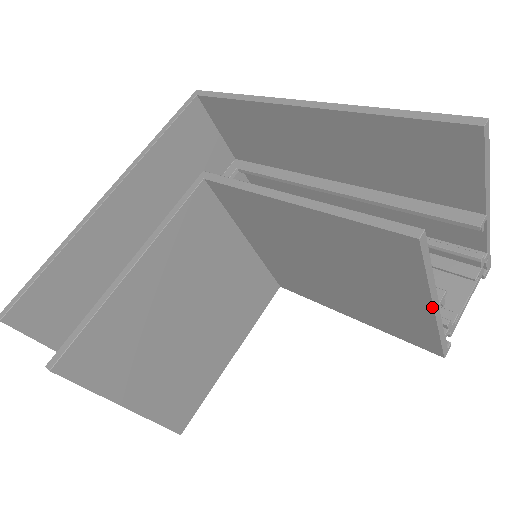
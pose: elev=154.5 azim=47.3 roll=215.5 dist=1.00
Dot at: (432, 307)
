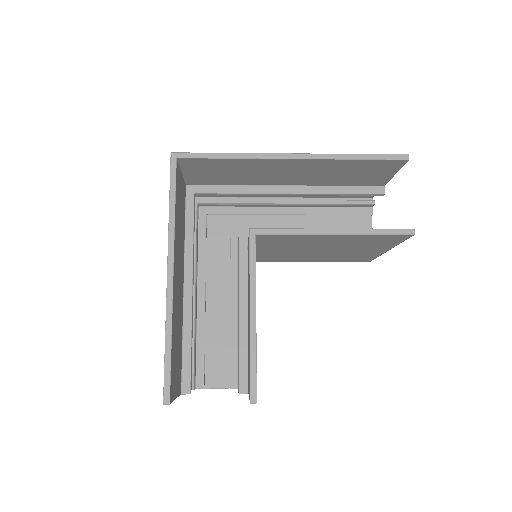
Dot at: occluded
